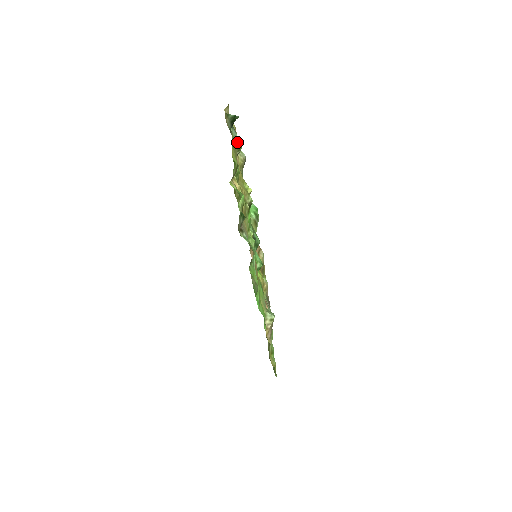
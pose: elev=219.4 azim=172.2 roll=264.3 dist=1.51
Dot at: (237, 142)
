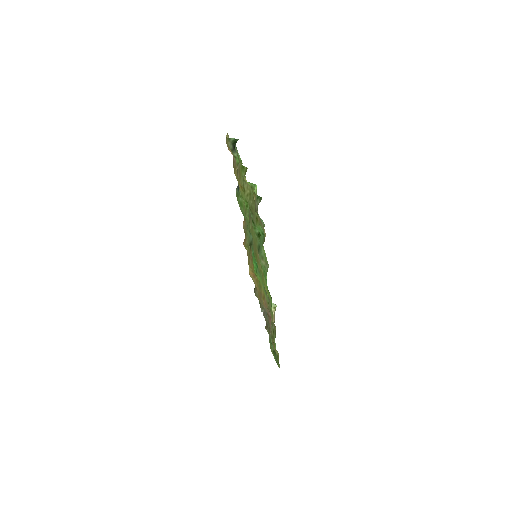
Dot at: (239, 158)
